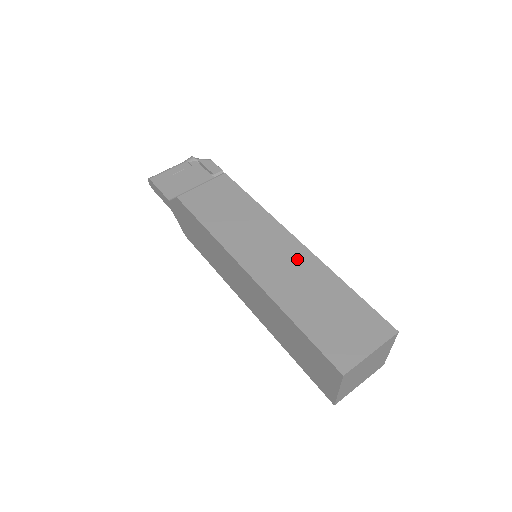
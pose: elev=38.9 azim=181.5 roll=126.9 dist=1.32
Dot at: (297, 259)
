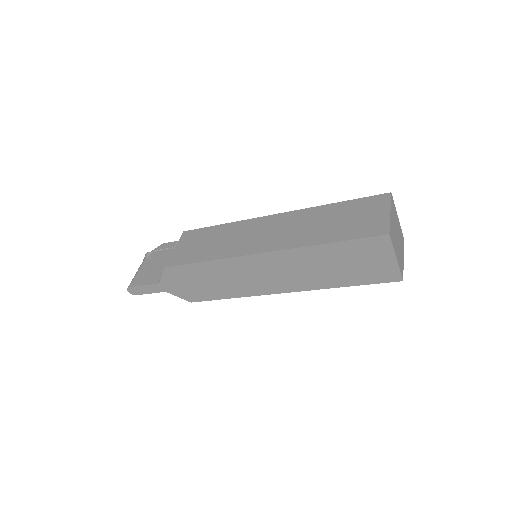
Dot at: (286, 221)
